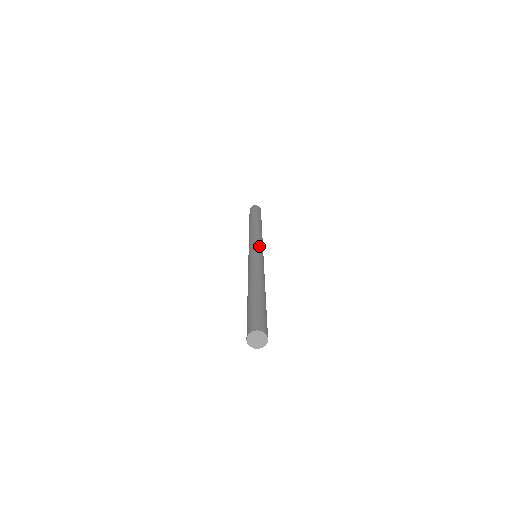
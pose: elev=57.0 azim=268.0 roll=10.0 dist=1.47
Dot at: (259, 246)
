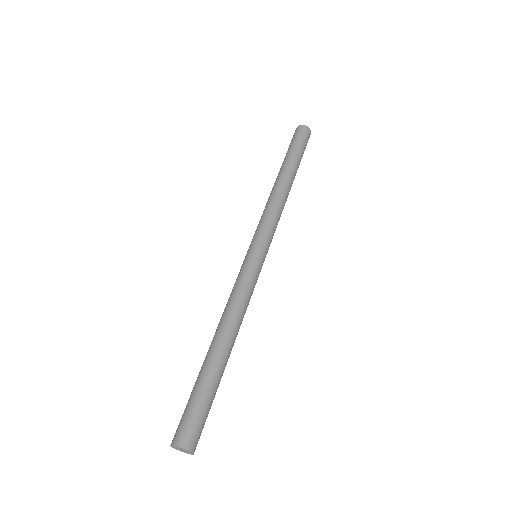
Dot at: (258, 241)
